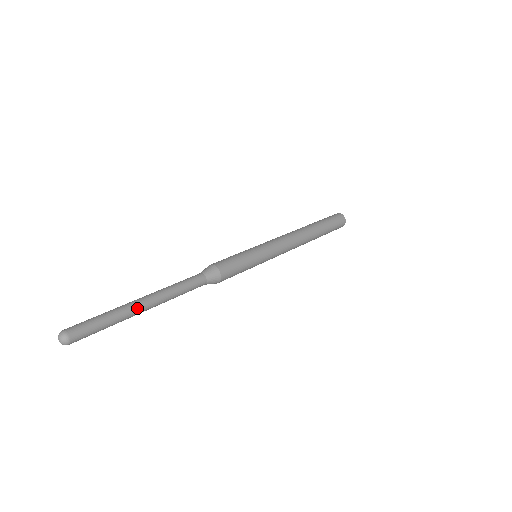
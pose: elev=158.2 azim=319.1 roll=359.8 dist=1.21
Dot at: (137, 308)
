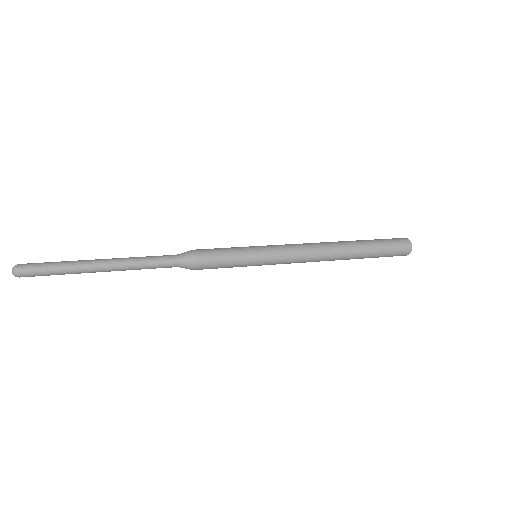
Dot at: (90, 260)
